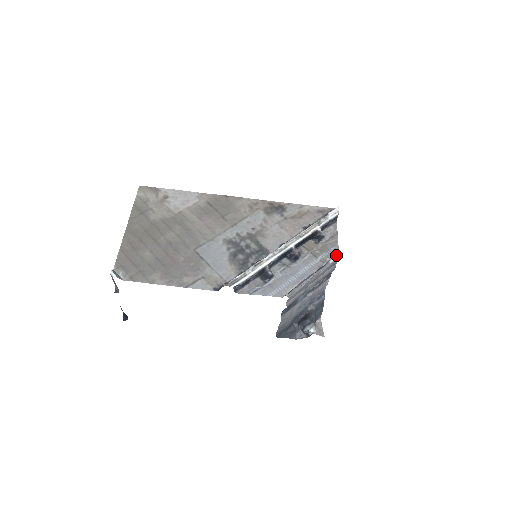
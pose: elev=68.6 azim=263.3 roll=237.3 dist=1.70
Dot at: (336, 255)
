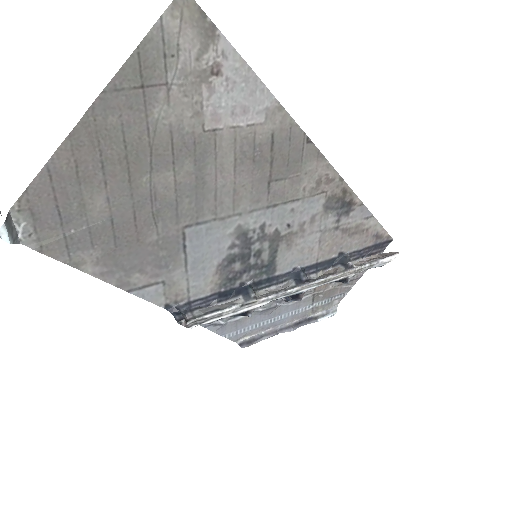
Dot at: (332, 312)
